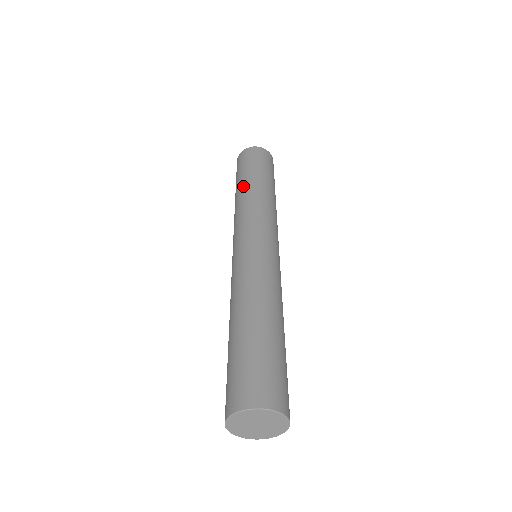
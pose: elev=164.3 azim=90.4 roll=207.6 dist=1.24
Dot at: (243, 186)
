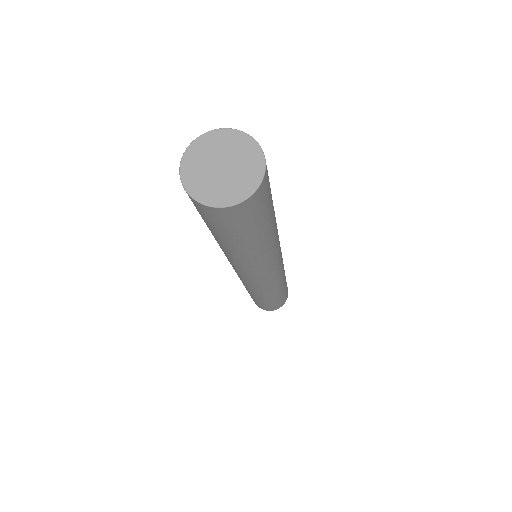
Dot at: occluded
